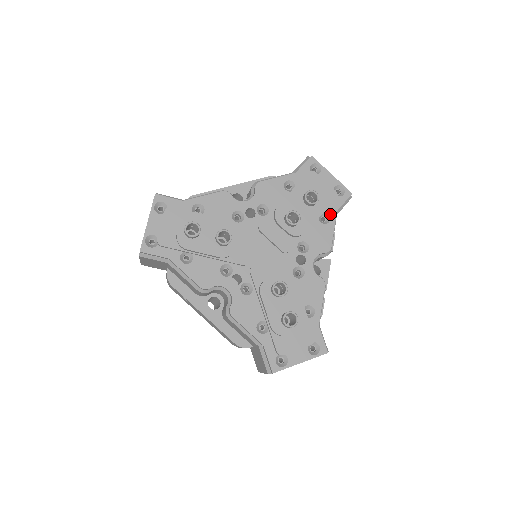
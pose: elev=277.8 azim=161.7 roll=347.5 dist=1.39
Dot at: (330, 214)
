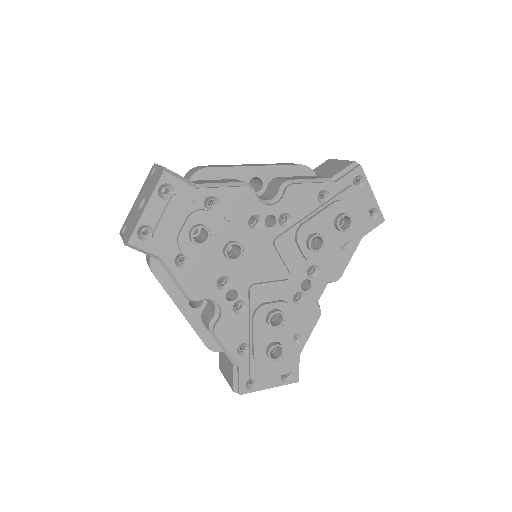
Dot at: (354, 240)
